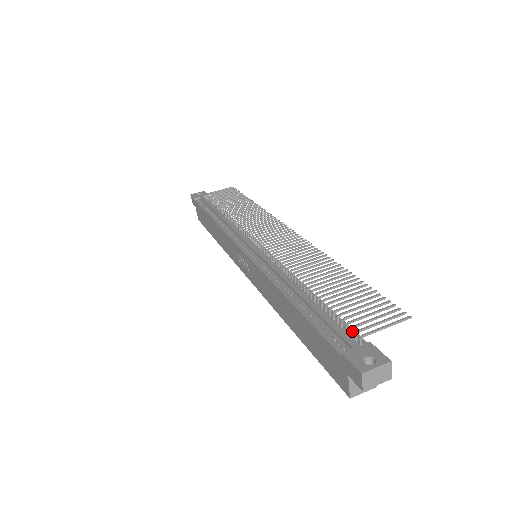
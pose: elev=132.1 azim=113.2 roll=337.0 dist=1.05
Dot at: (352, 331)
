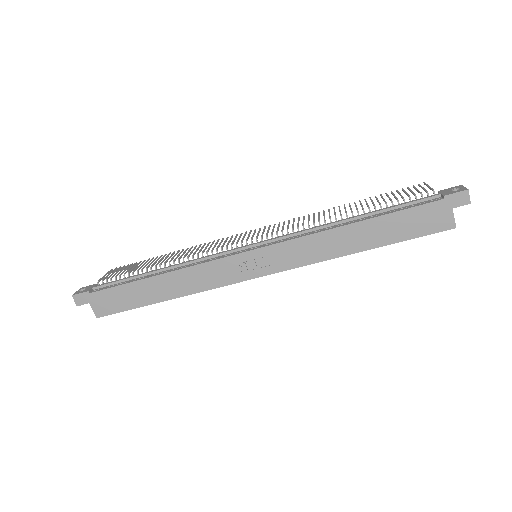
Dot at: occluded
